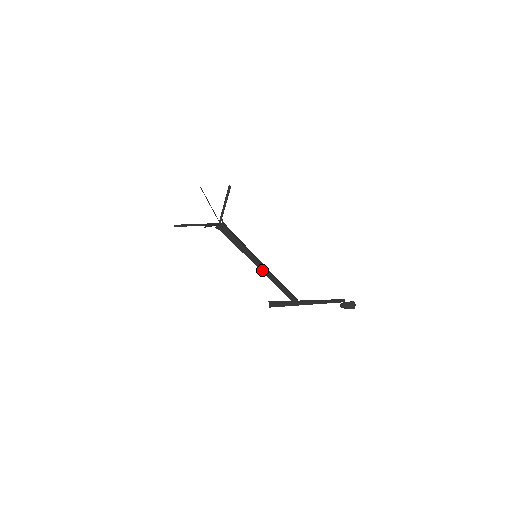
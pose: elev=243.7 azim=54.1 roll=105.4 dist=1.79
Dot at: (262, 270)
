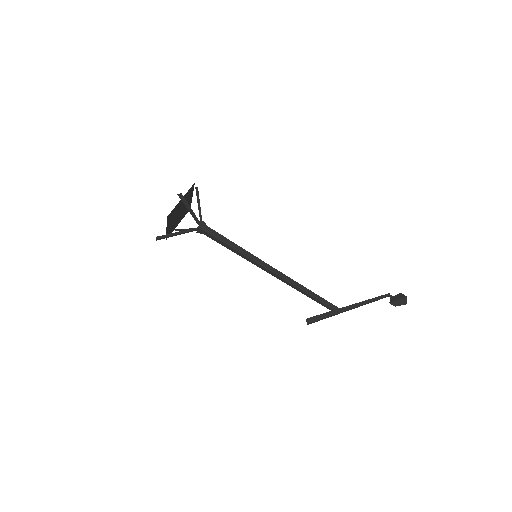
Dot at: (271, 271)
